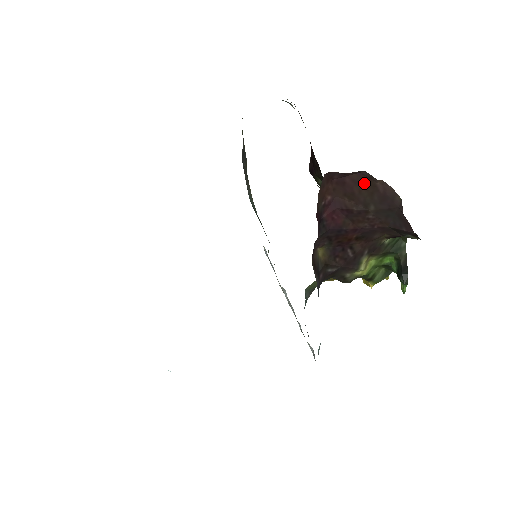
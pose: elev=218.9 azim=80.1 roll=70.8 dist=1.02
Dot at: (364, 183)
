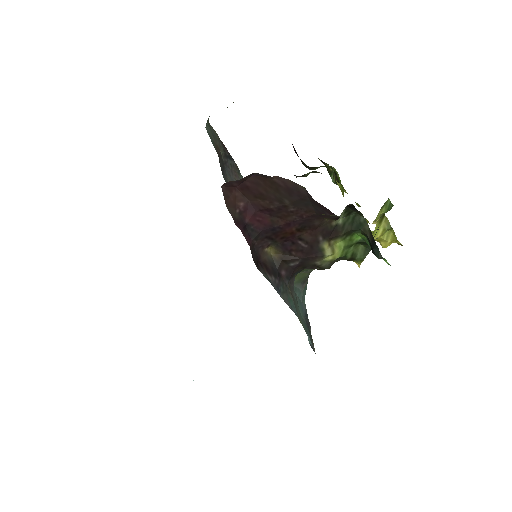
Dot at: (264, 182)
